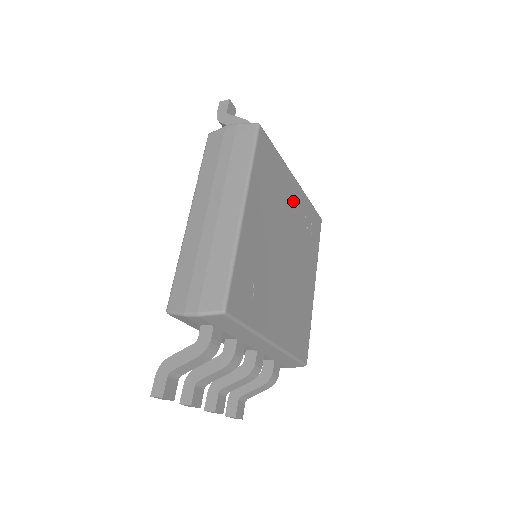
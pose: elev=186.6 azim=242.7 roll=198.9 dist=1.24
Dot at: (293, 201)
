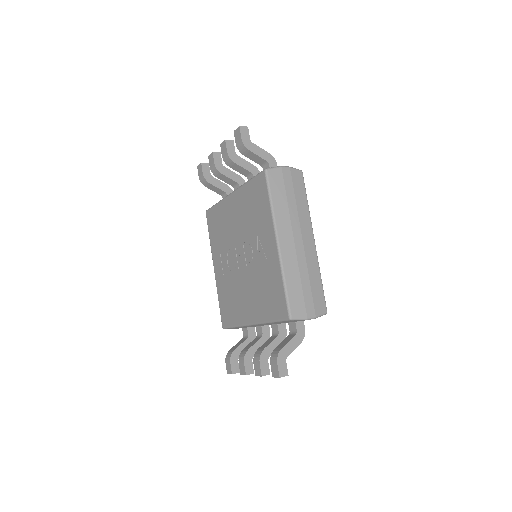
Dot at: occluded
